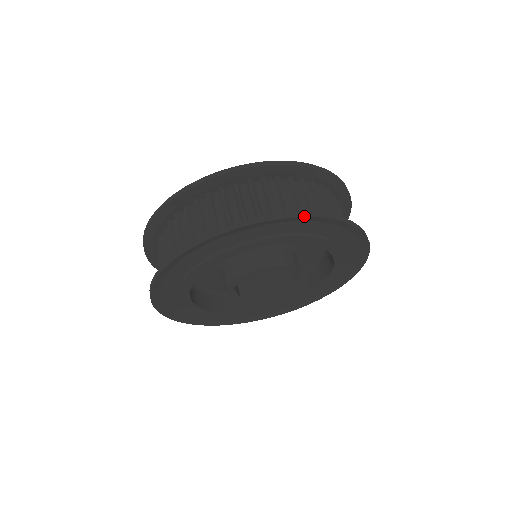
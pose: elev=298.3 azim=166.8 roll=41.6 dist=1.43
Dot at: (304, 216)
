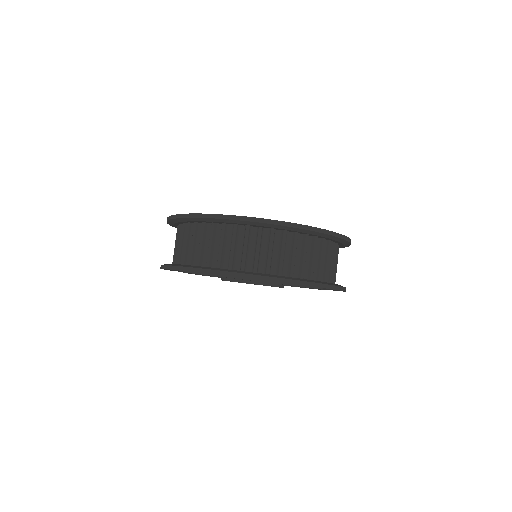
Dot at: (302, 284)
